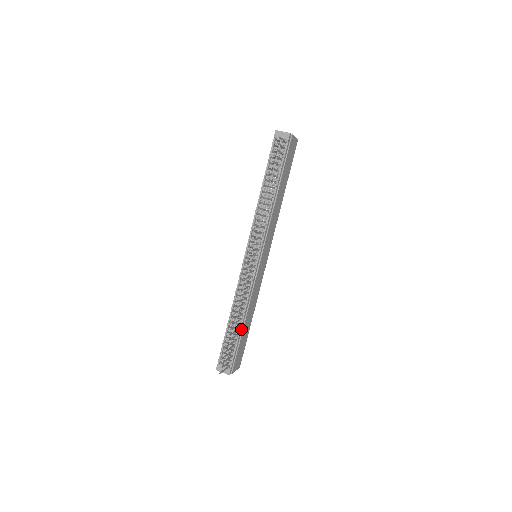
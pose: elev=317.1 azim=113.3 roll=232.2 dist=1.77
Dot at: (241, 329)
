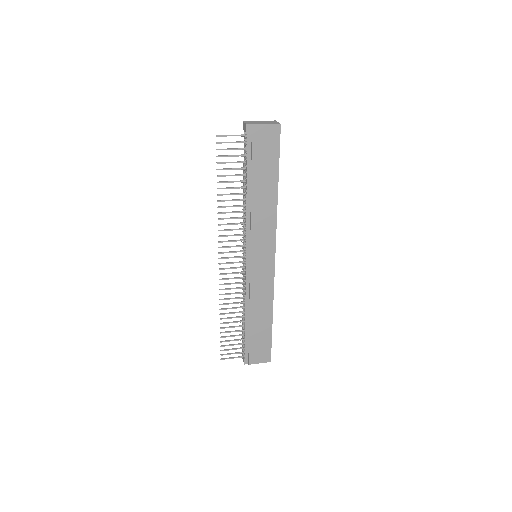
Dot at: (247, 325)
